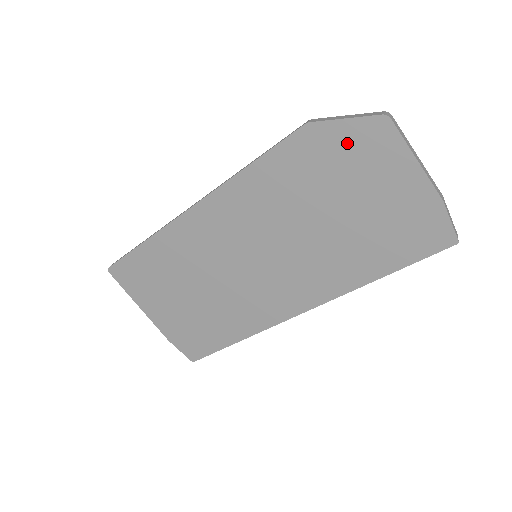
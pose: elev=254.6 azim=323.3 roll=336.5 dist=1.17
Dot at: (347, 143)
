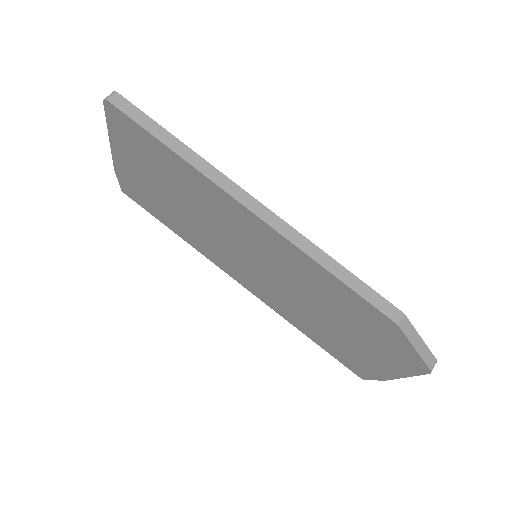
Dot at: (395, 345)
